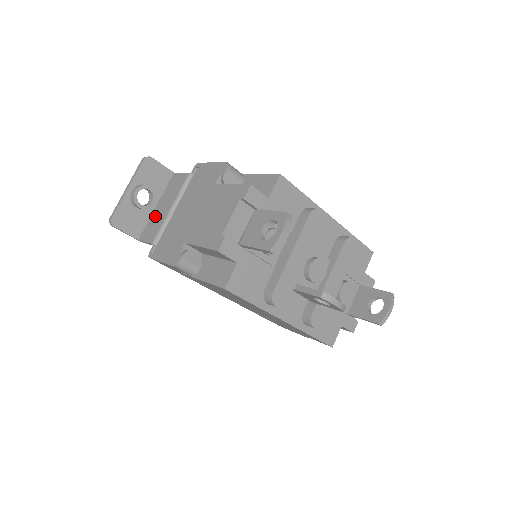
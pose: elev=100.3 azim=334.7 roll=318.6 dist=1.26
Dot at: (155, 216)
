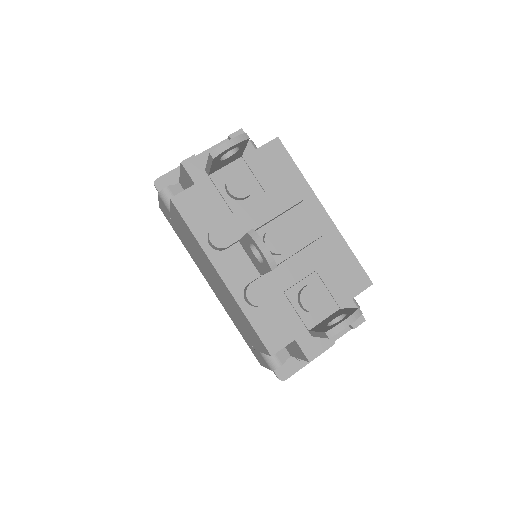
Dot at: occluded
